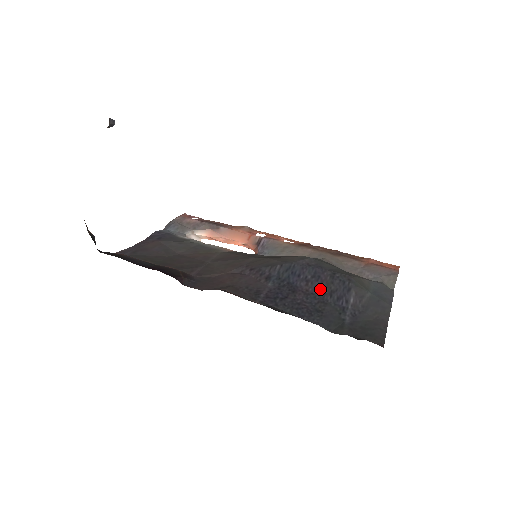
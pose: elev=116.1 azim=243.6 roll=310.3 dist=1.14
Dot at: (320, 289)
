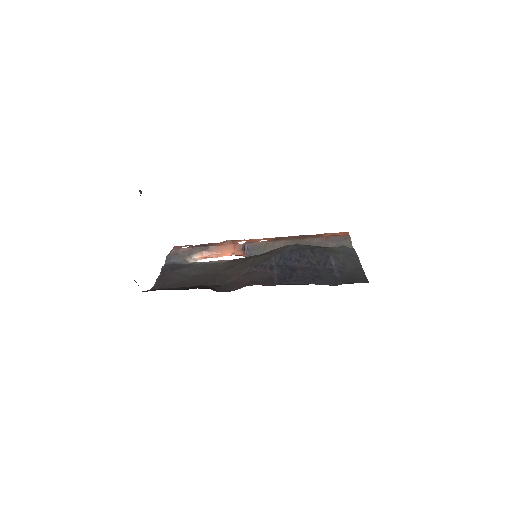
Dot at: (309, 263)
